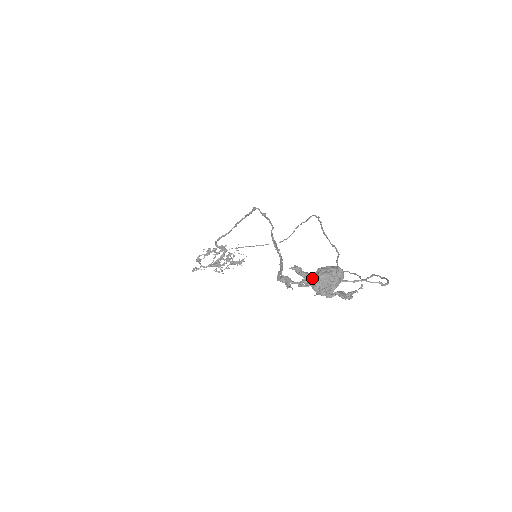
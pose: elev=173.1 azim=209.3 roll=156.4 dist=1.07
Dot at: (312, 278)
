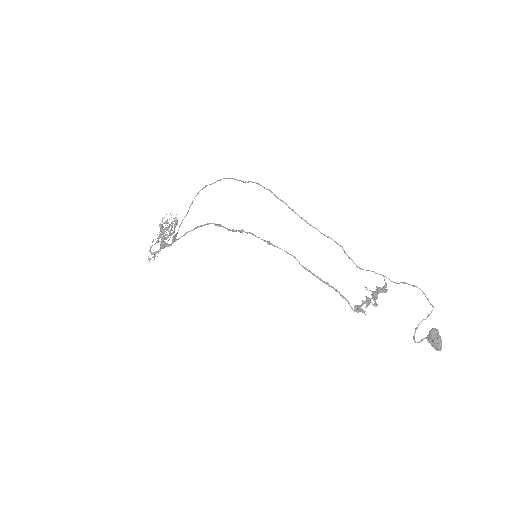
Dot at: (430, 343)
